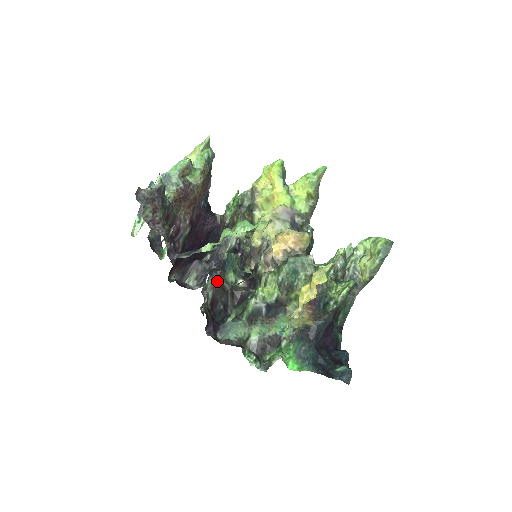
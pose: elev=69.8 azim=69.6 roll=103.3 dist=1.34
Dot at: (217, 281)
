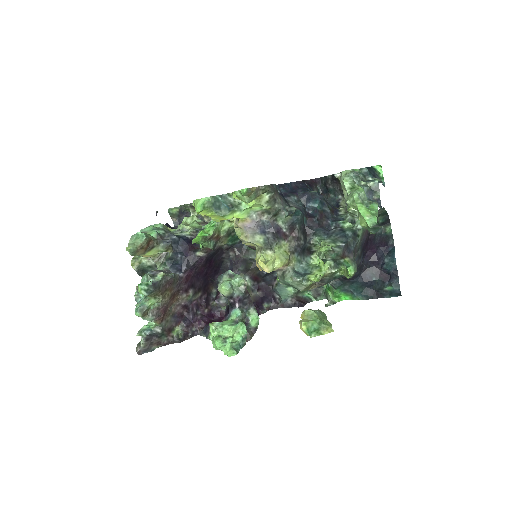
Dot at: (245, 270)
